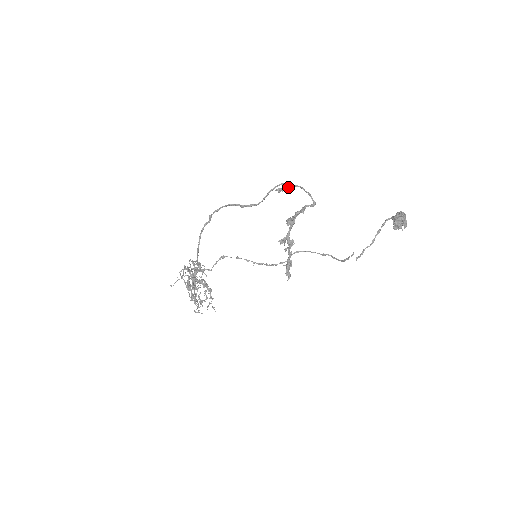
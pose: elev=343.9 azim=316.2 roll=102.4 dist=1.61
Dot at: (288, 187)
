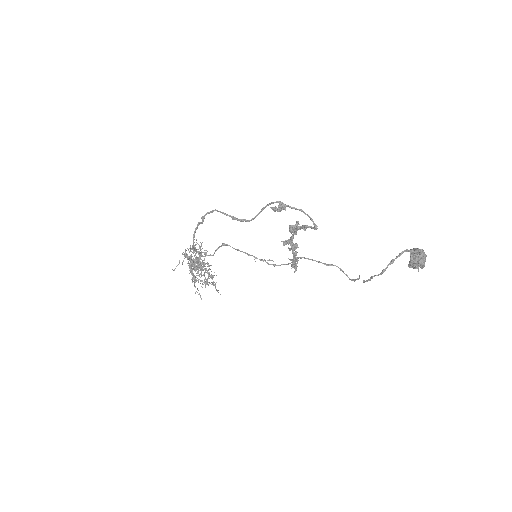
Dot at: (284, 209)
